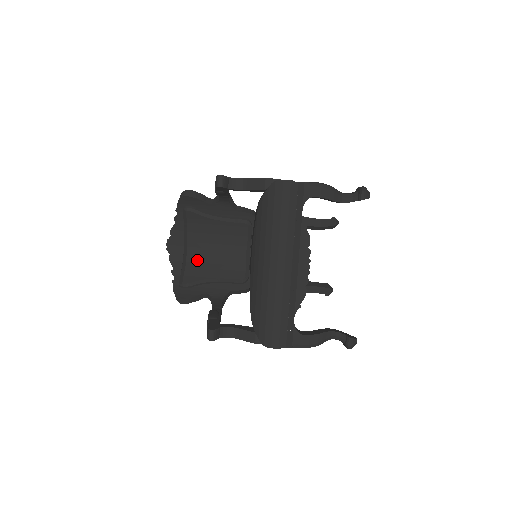
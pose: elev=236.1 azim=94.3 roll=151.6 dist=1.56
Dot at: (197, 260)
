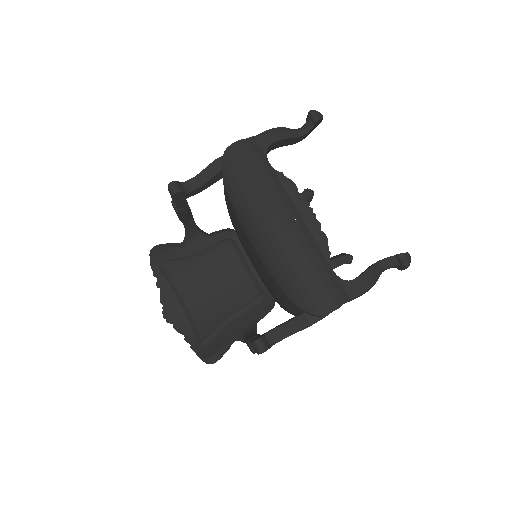
Dot at: (203, 311)
